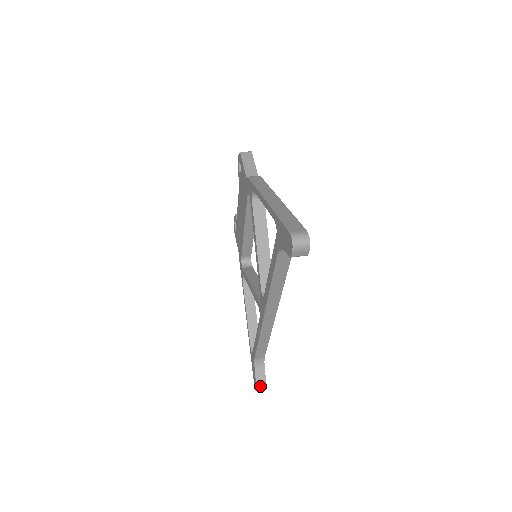
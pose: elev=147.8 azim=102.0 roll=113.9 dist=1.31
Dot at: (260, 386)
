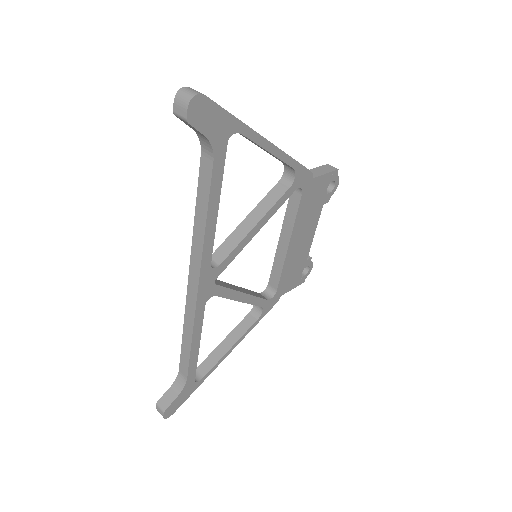
Dot at: (159, 407)
